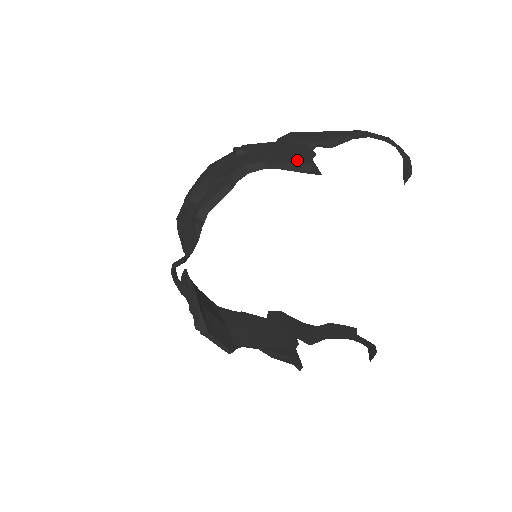
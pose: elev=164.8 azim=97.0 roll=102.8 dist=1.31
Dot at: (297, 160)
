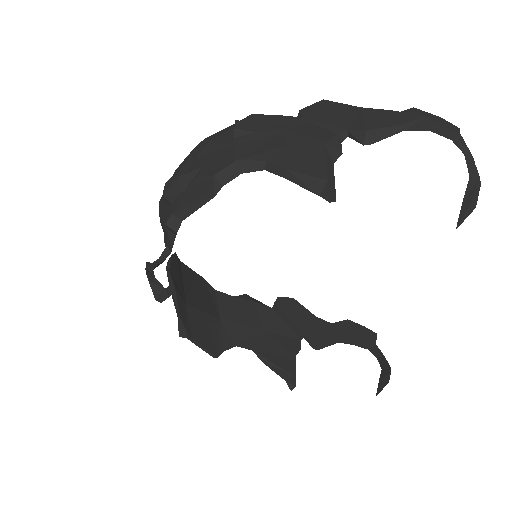
Dot at: (308, 167)
